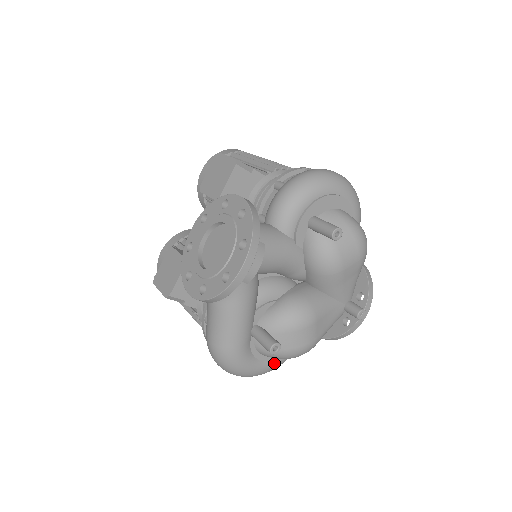
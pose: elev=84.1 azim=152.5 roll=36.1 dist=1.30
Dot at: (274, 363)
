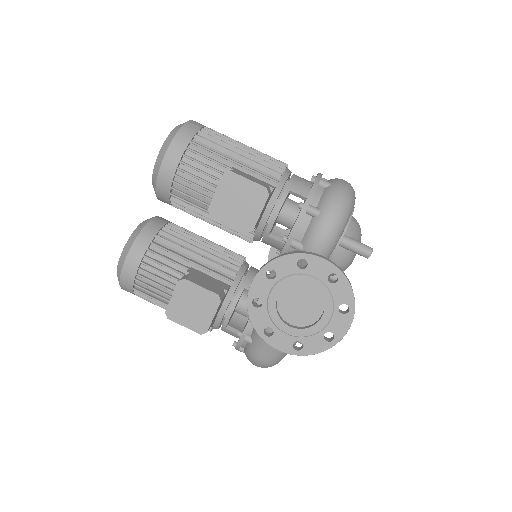
Dot at: occluded
